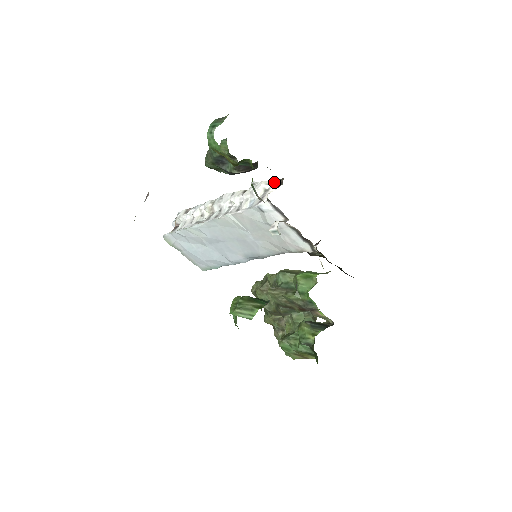
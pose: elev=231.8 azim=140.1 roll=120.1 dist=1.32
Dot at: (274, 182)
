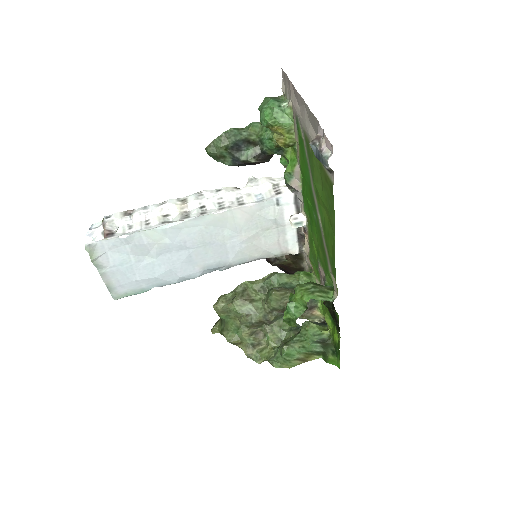
Dot at: (278, 179)
